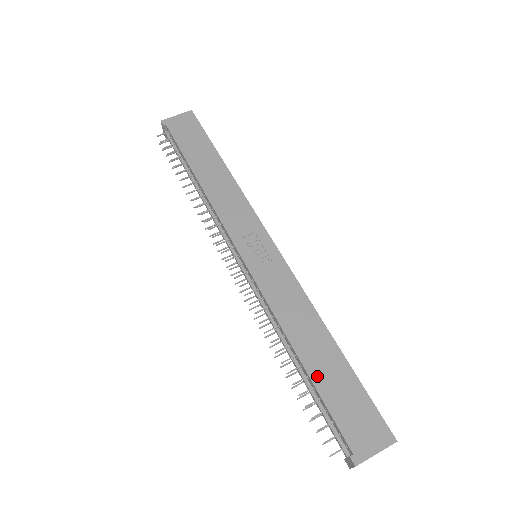
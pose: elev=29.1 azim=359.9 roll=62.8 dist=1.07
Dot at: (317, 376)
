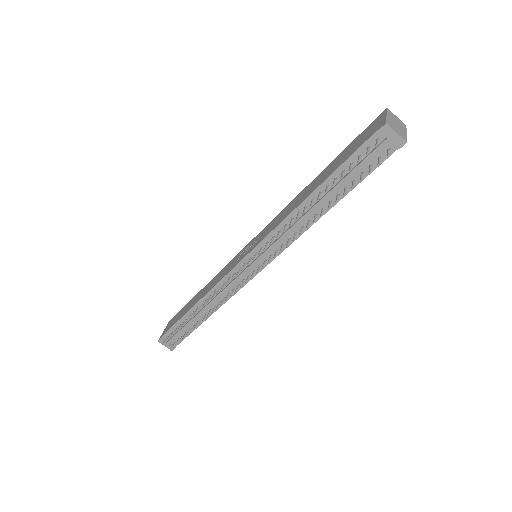
Dot at: (326, 176)
